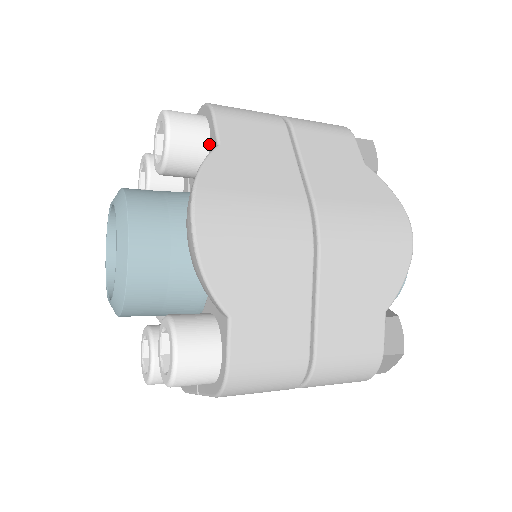
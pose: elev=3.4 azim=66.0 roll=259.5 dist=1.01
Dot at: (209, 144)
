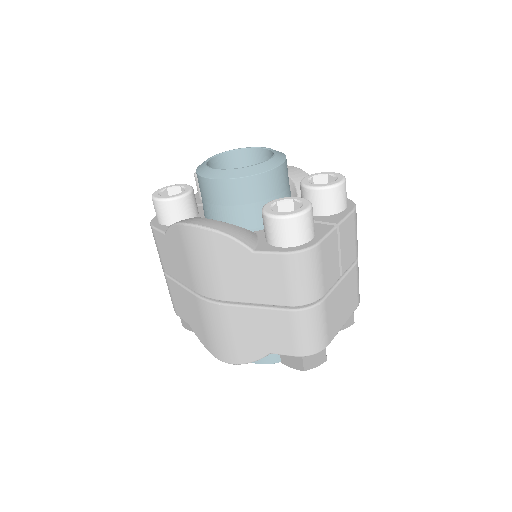
Dot at: occluded
